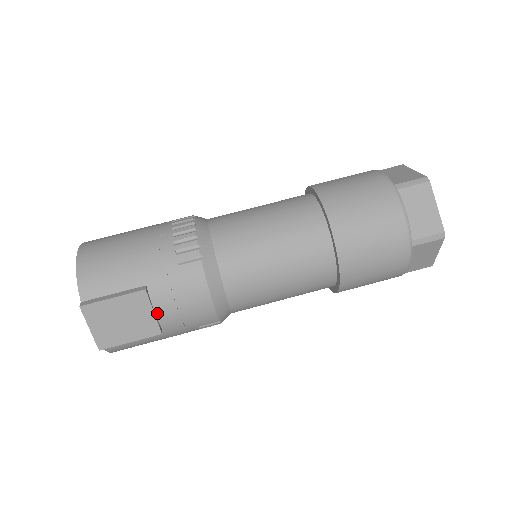
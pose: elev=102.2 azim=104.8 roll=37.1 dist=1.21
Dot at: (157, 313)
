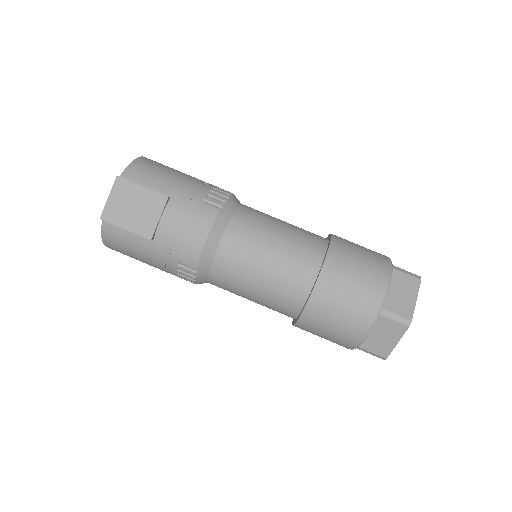
Dot at: (161, 222)
